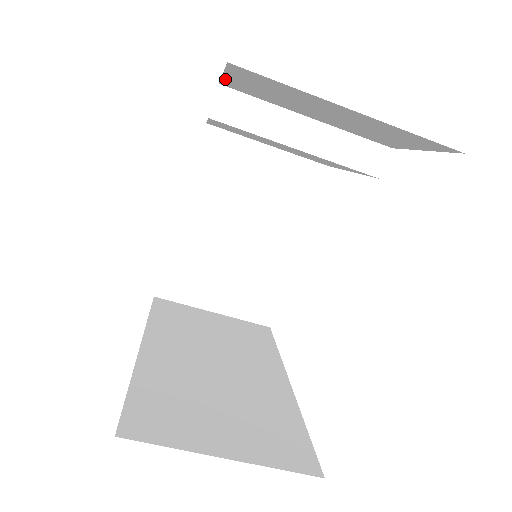
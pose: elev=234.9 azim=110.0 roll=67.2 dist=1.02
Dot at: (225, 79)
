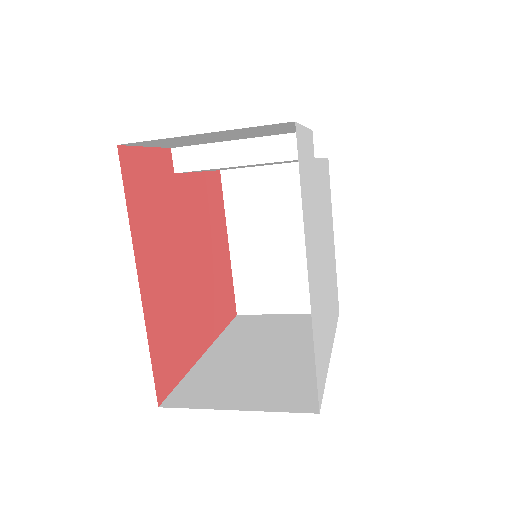
Dot at: (158, 147)
